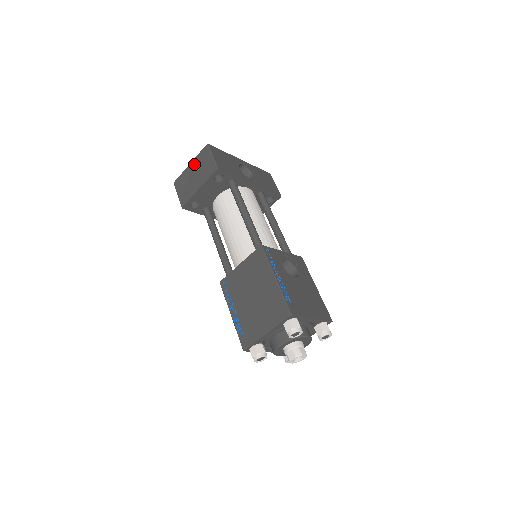
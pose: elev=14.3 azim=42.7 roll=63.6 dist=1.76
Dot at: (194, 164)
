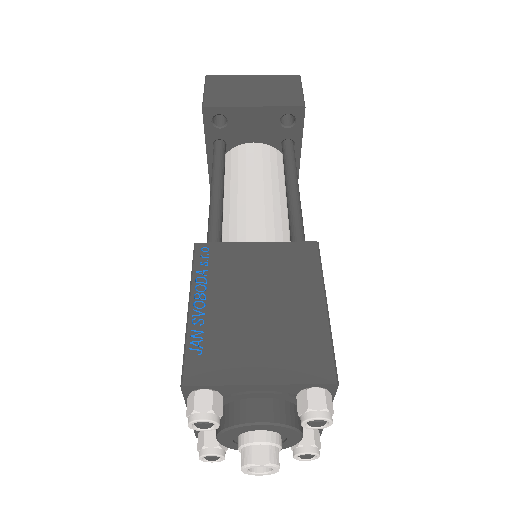
Dot at: (262, 79)
